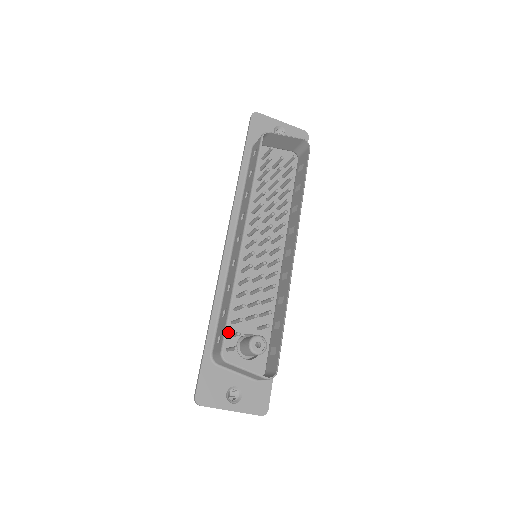
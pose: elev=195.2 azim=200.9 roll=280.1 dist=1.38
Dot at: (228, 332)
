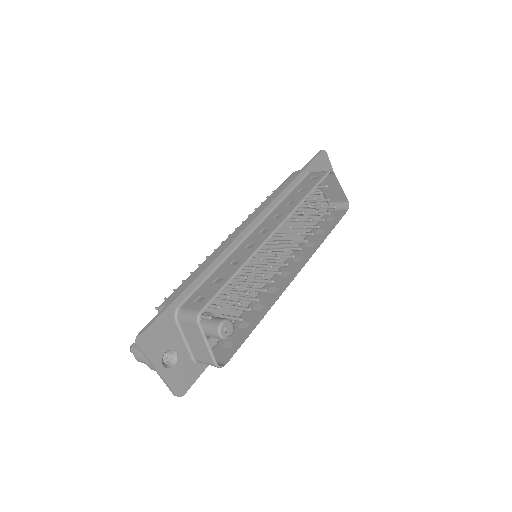
Dot at: occluded
